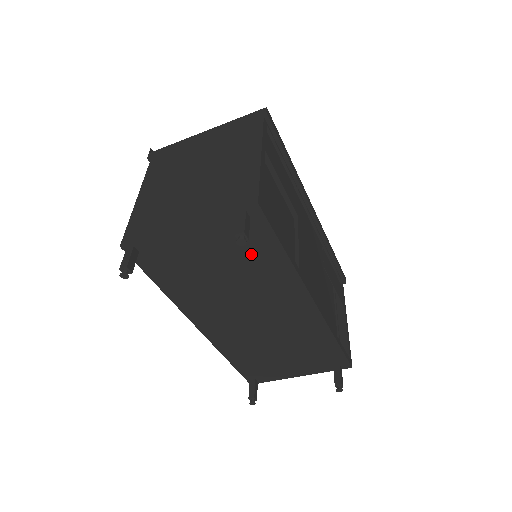
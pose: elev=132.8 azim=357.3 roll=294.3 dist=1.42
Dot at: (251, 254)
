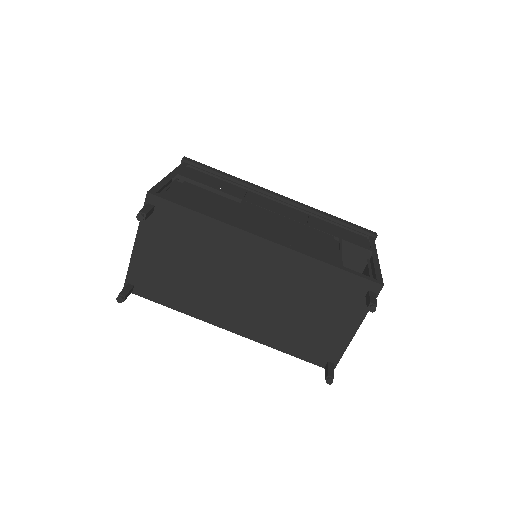
Dot at: (184, 233)
